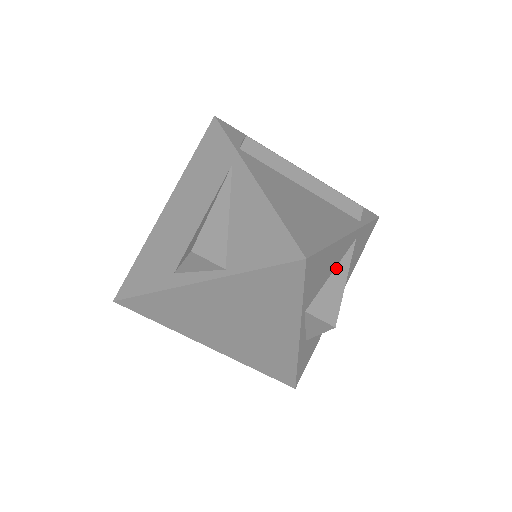
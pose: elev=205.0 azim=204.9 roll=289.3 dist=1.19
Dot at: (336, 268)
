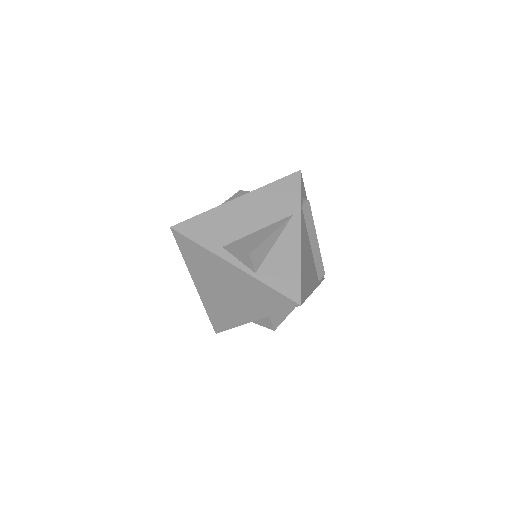
Dot at: occluded
